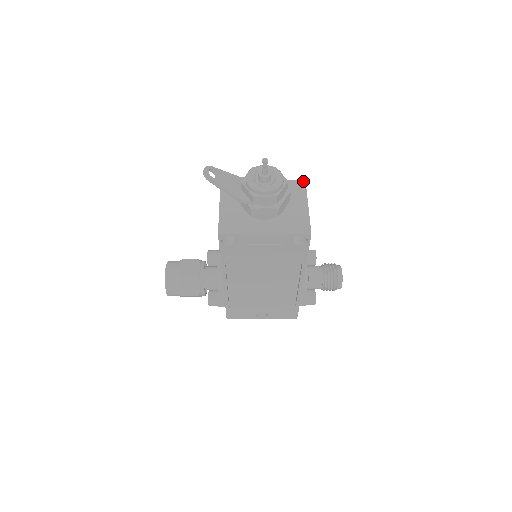
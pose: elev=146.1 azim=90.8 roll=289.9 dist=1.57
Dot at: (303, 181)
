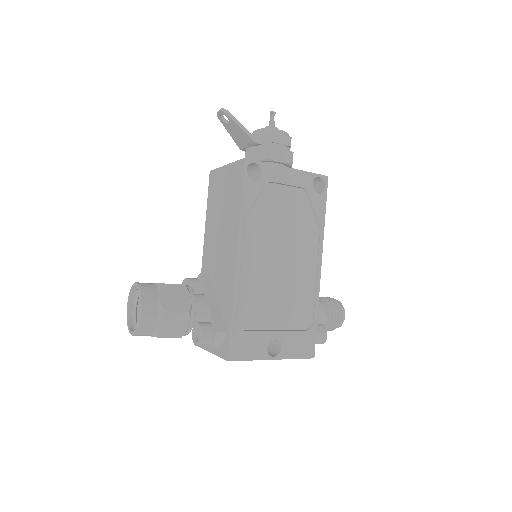
Dot at: occluded
